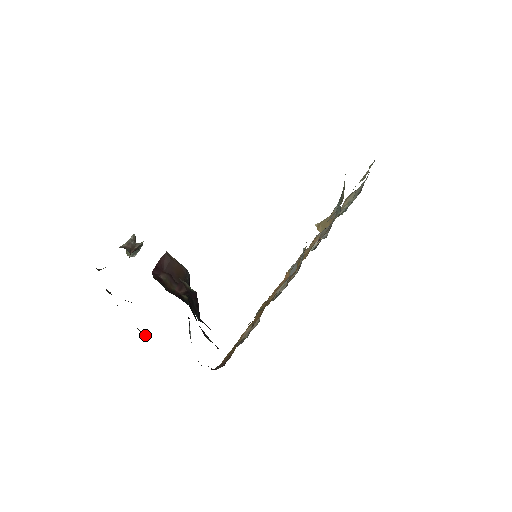
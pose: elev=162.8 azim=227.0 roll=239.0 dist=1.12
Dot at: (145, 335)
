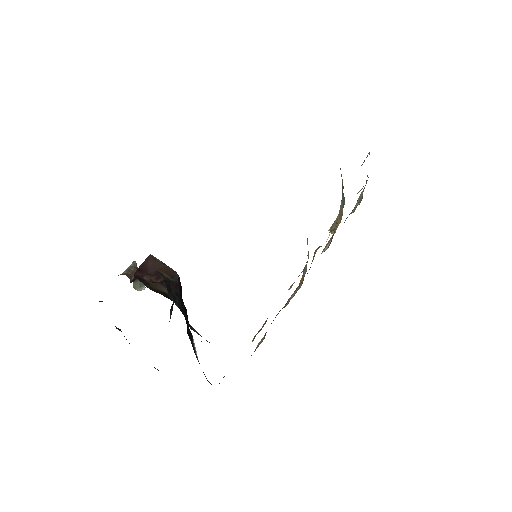
Dot at: occluded
